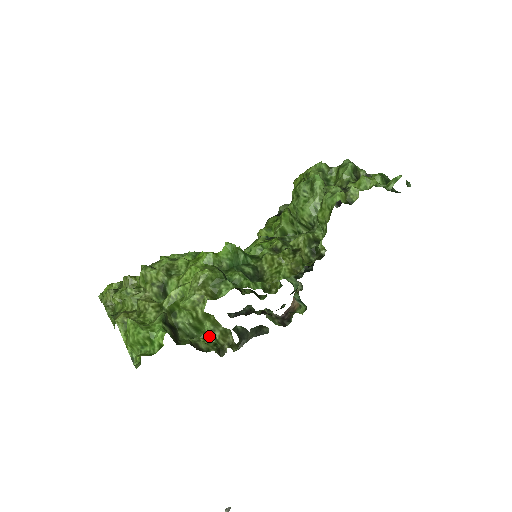
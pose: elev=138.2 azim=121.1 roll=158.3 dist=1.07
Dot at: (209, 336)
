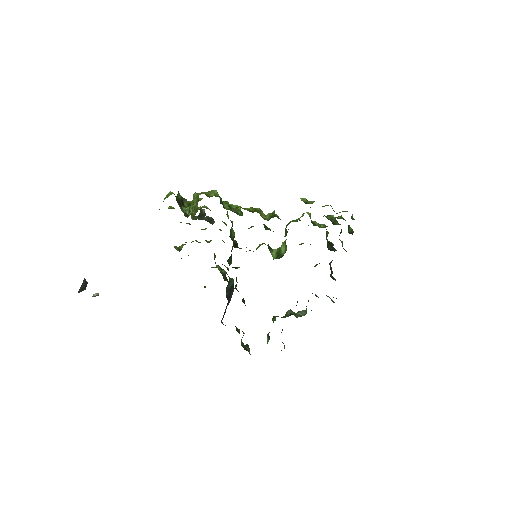
Dot at: occluded
